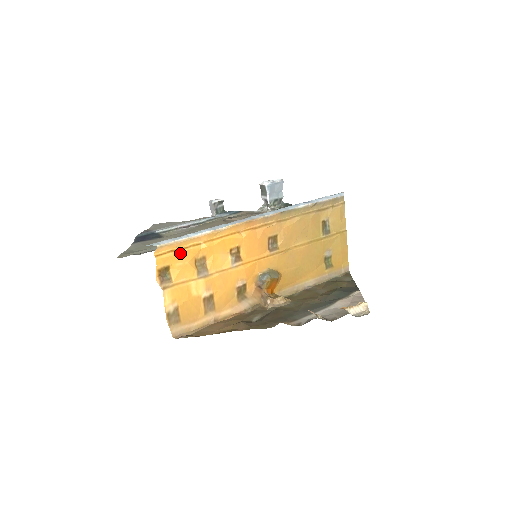
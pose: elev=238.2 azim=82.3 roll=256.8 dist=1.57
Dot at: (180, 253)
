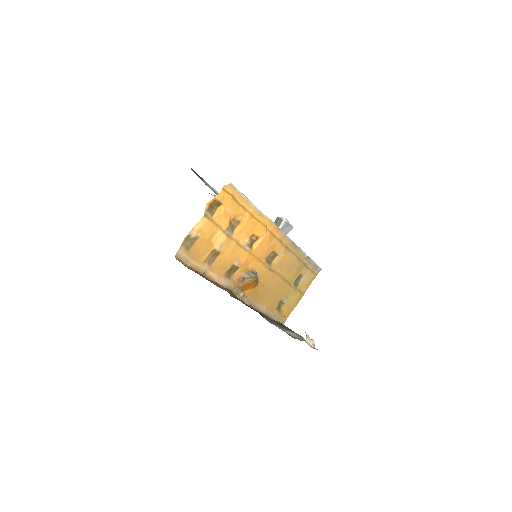
Dot at: (234, 203)
